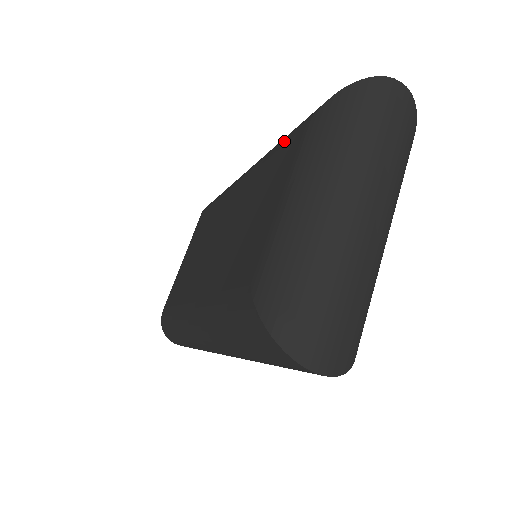
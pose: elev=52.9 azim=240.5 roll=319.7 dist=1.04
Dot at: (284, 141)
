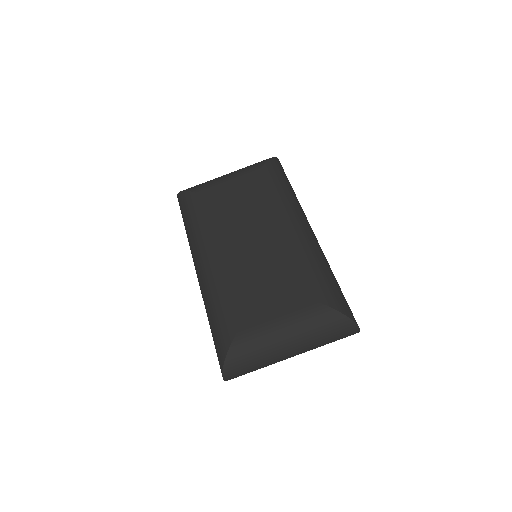
Dot at: (313, 279)
